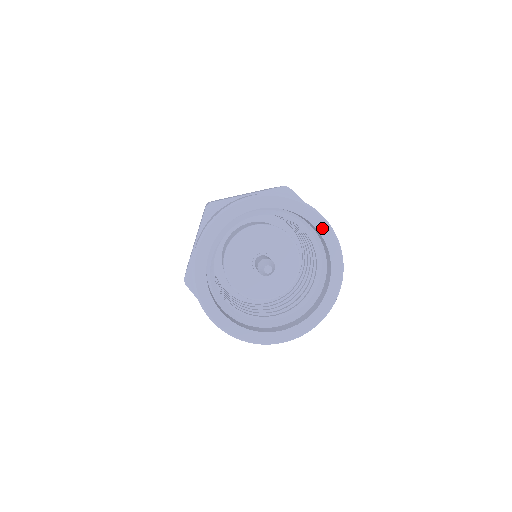
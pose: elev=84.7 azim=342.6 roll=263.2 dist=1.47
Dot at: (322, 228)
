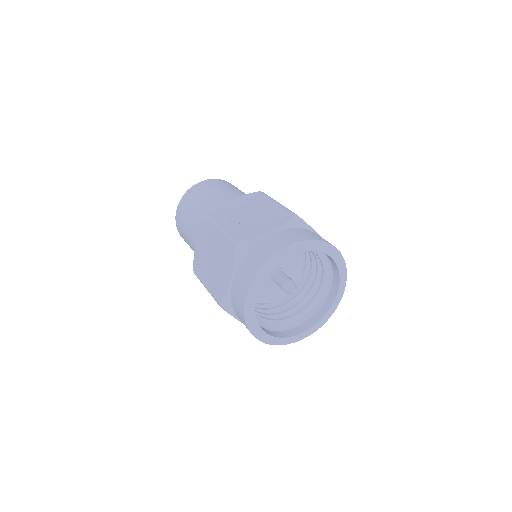
Dot at: (338, 298)
